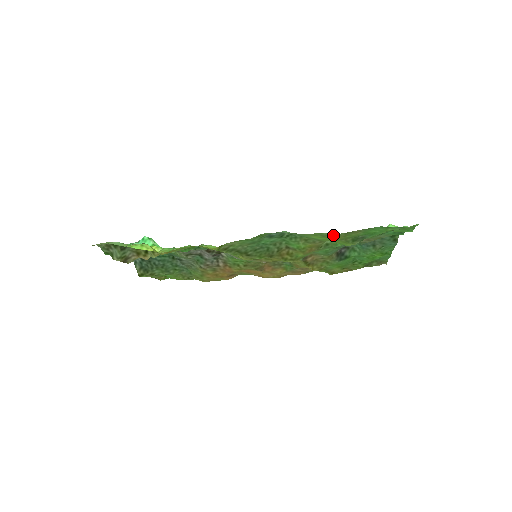
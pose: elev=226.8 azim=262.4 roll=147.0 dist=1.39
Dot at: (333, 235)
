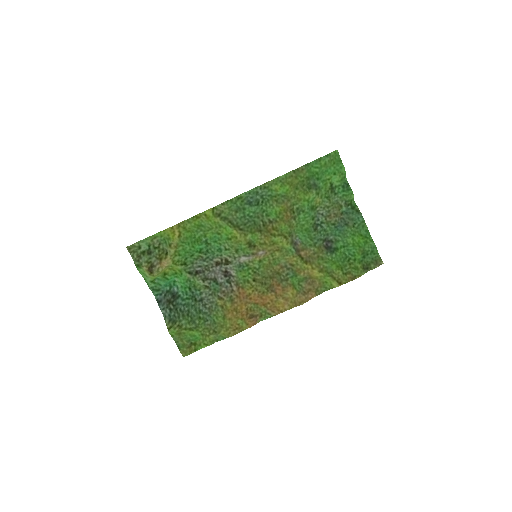
Dot at: (287, 177)
